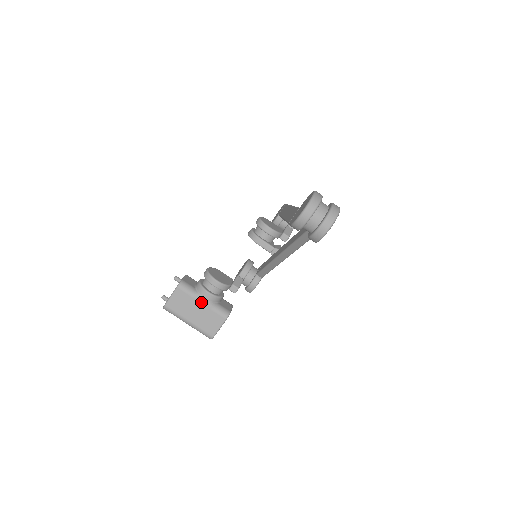
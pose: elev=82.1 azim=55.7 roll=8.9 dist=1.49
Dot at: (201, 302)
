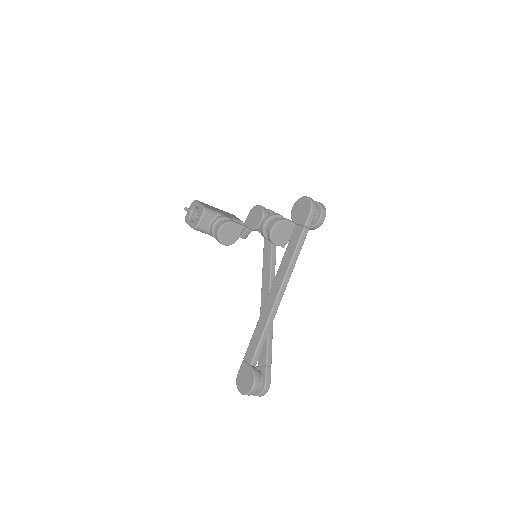
Dot at: occluded
